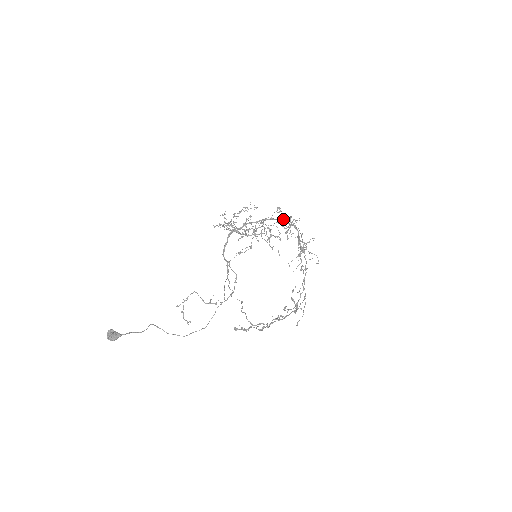
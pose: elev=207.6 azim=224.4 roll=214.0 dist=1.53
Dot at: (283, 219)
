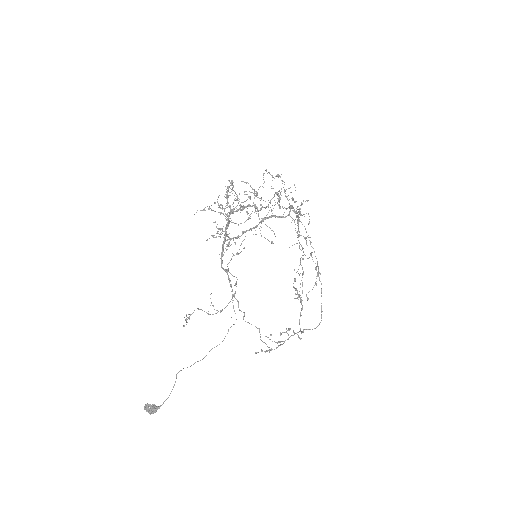
Dot at: (286, 216)
